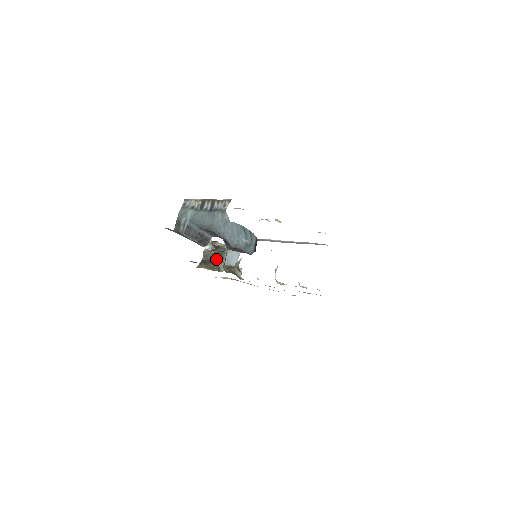
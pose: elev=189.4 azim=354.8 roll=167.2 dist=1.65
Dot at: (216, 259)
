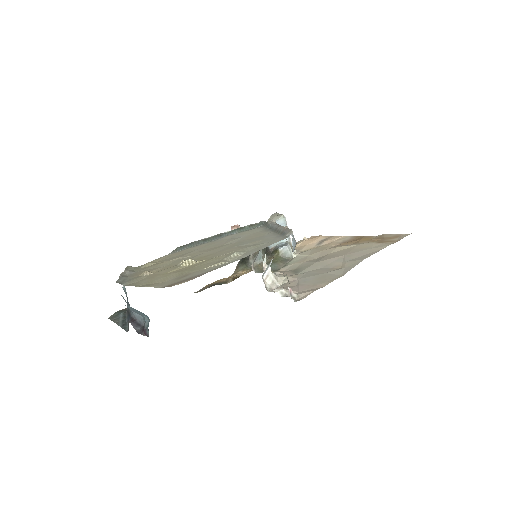
Dot at: (249, 255)
